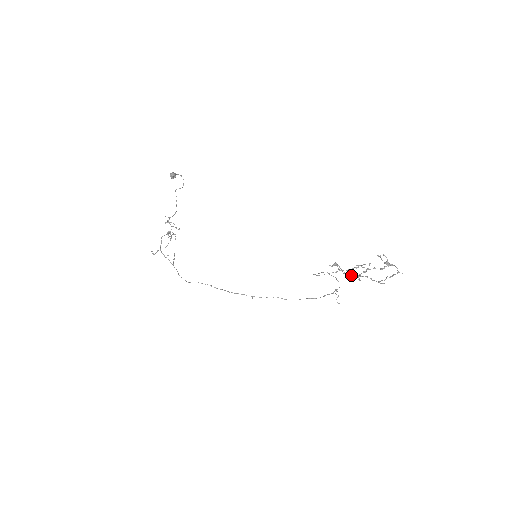
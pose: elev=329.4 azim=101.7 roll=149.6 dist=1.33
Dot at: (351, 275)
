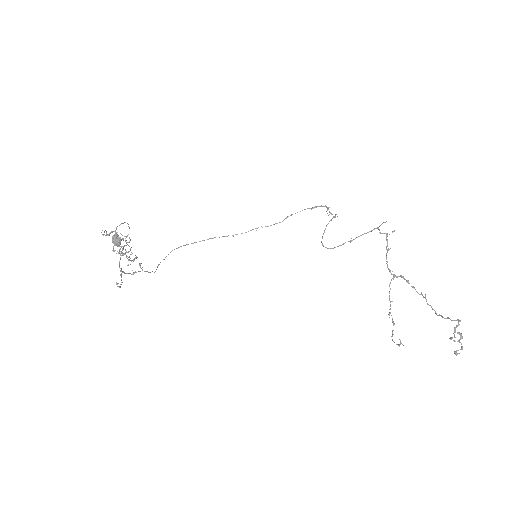
Dot at: occluded
